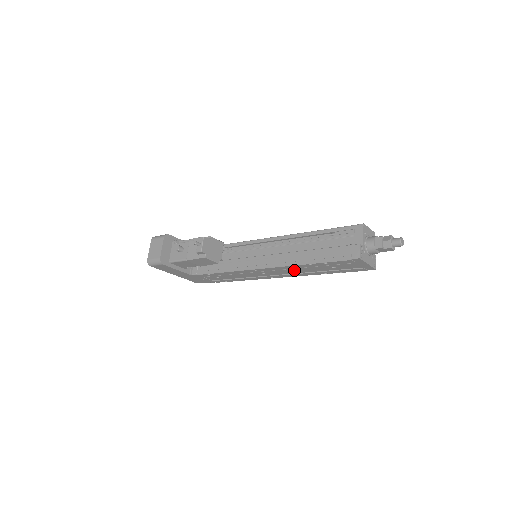
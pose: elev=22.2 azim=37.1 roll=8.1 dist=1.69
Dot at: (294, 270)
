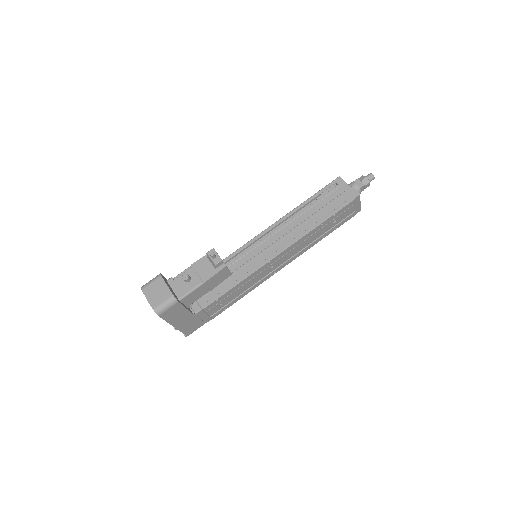
Dot at: (301, 245)
